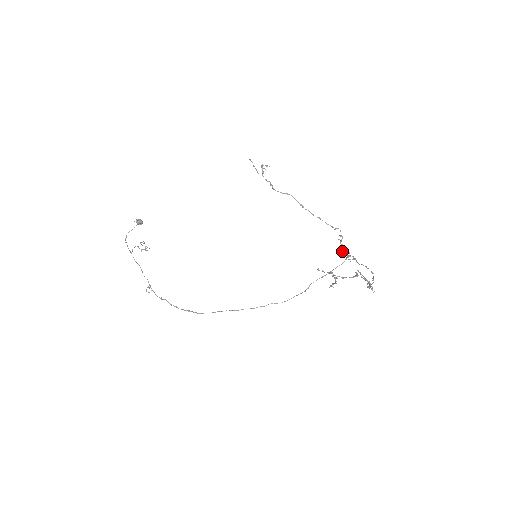
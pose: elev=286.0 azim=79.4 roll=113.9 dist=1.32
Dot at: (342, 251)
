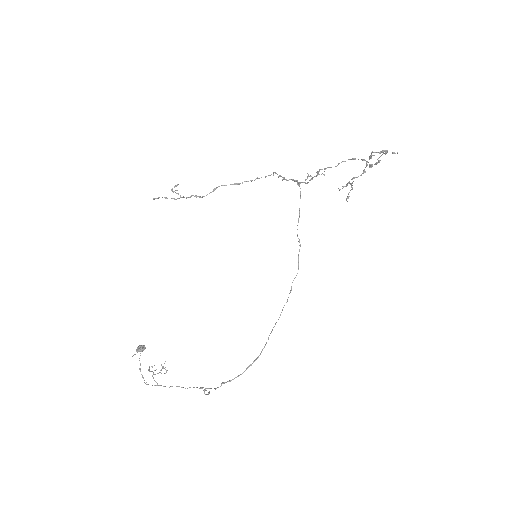
Dot at: (299, 182)
